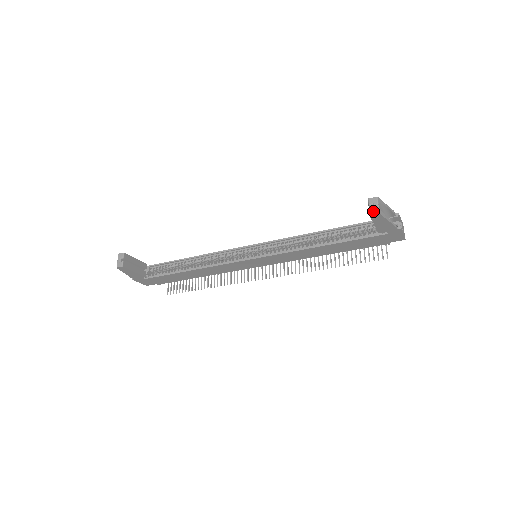
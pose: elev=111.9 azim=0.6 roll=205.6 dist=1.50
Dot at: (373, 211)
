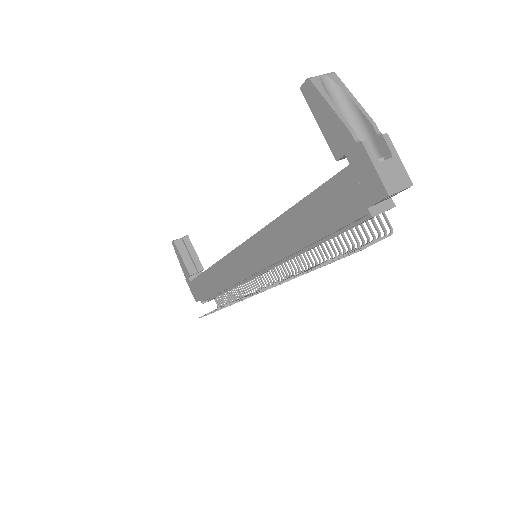
Dot at: (308, 82)
